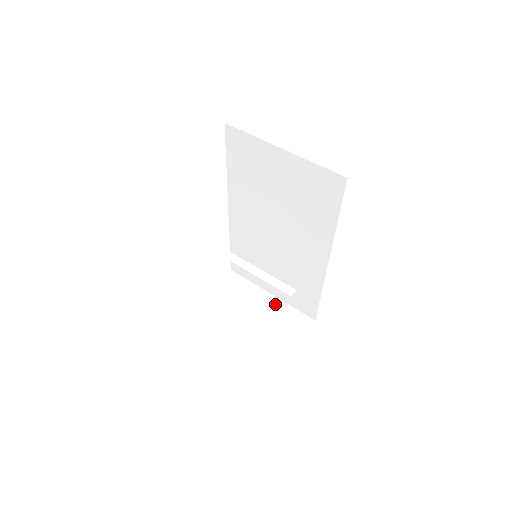
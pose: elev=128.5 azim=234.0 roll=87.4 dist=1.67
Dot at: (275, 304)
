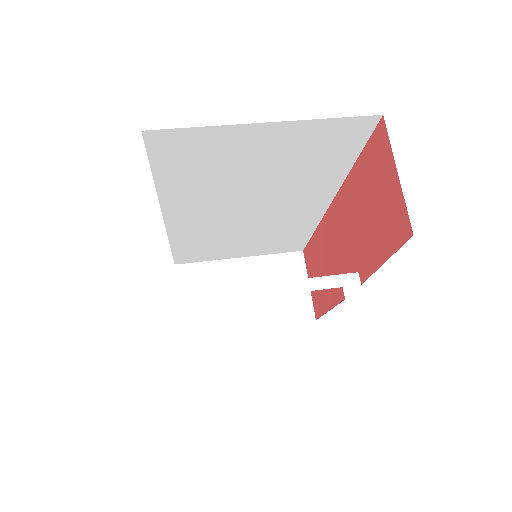
Dot at: (254, 265)
